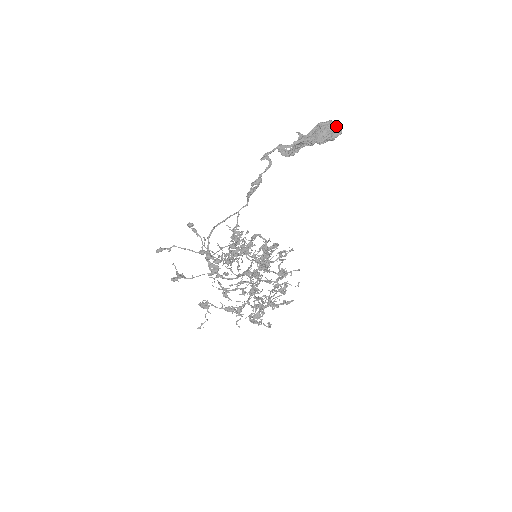
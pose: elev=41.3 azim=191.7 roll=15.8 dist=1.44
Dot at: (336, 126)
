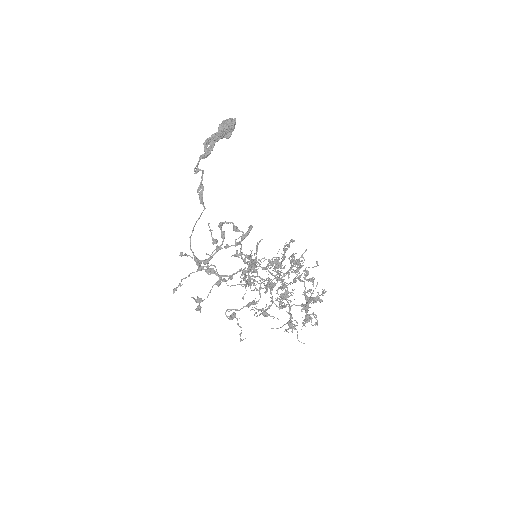
Dot at: (229, 119)
